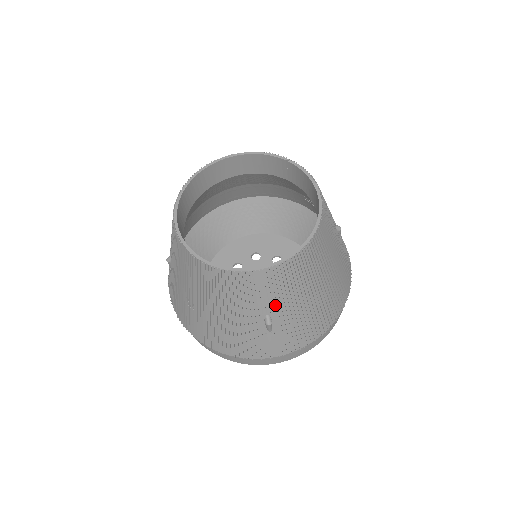
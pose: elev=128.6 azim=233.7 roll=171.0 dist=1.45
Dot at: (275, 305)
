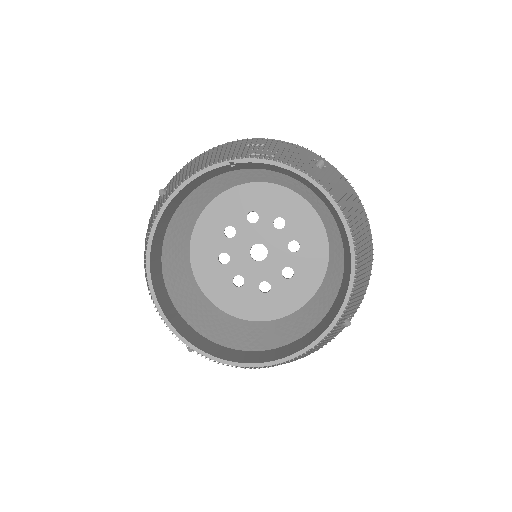
Dot at: (348, 312)
